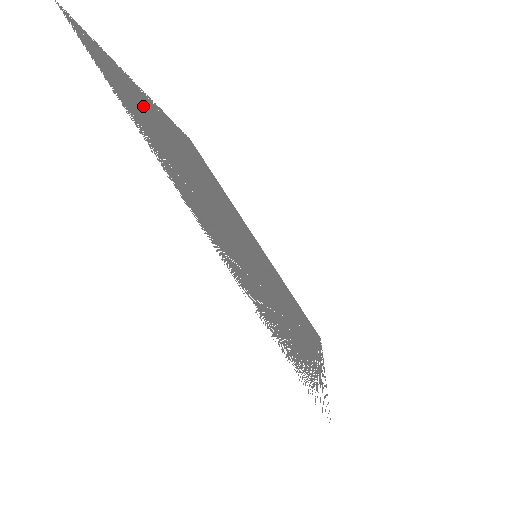
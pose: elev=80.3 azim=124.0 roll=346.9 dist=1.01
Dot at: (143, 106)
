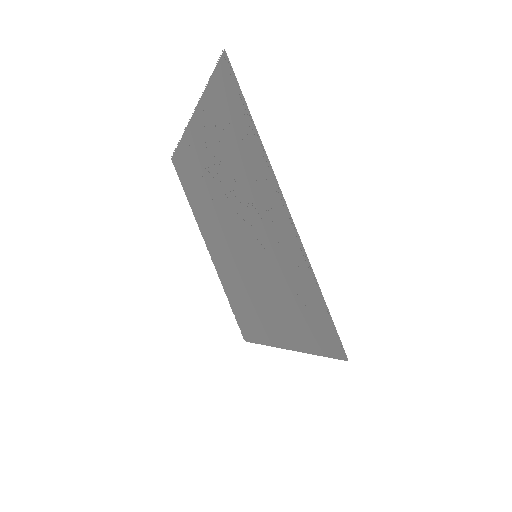
Dot at: (196, 192)
